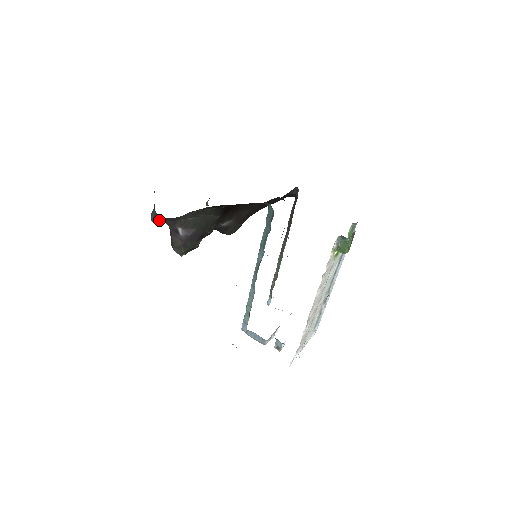
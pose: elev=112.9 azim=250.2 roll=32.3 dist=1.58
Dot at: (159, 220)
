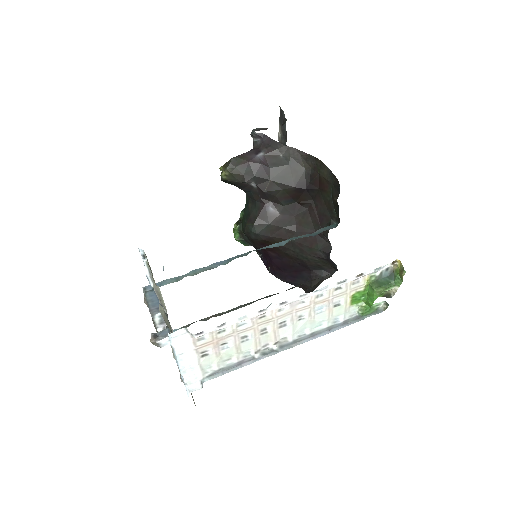
Dot at: (261, 133)
